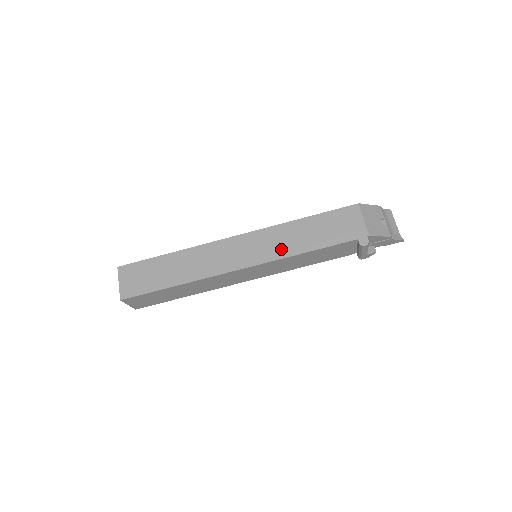
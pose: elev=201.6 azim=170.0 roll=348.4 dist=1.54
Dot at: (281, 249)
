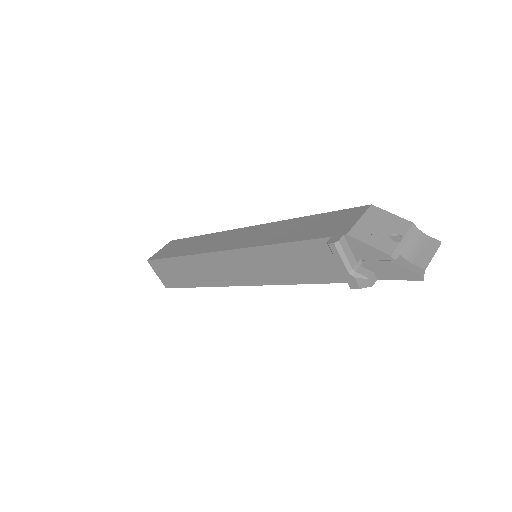
Dot at: (262, 239)
